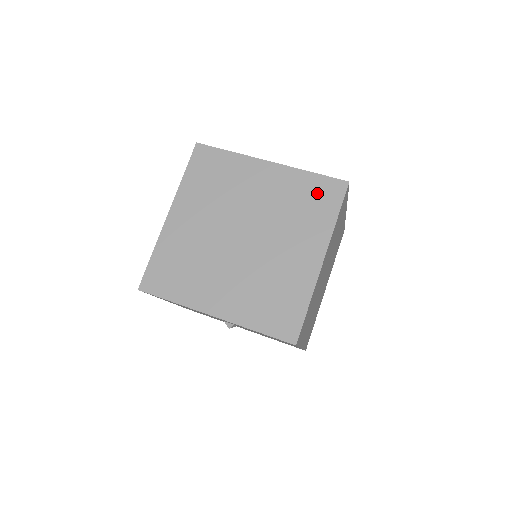
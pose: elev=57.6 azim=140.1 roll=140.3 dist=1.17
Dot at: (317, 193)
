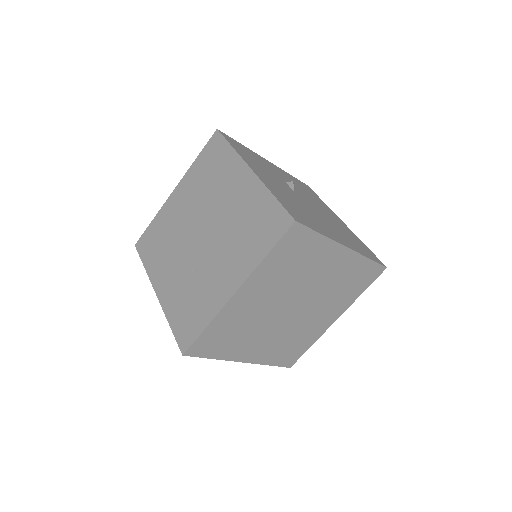
Dot at: (363, 276)
